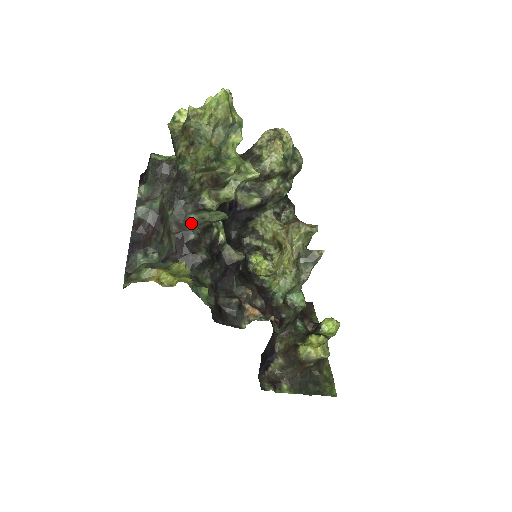
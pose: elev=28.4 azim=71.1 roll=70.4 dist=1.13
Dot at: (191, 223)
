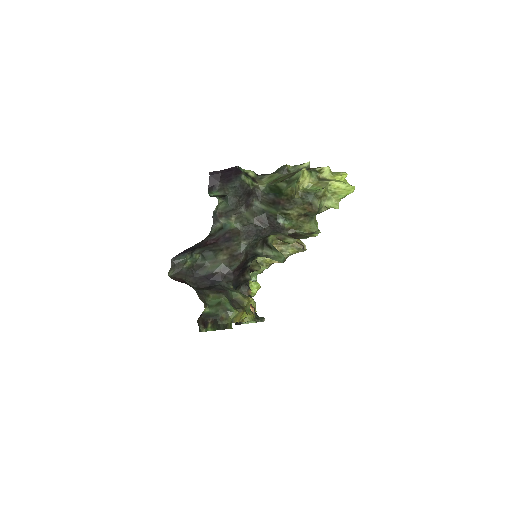
Dot at: (255, 255)
